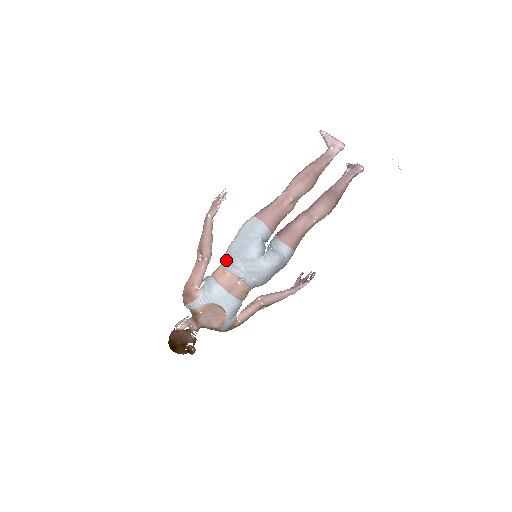
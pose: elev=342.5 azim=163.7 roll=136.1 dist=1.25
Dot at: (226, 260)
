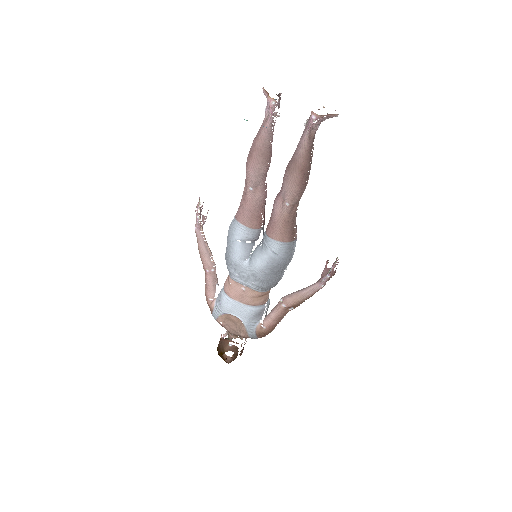
Dot at: occluded
